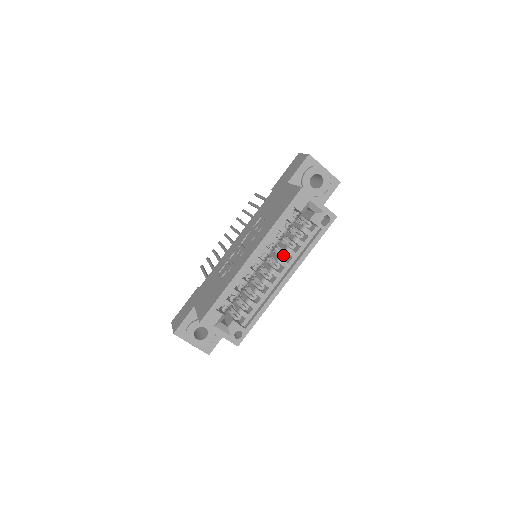
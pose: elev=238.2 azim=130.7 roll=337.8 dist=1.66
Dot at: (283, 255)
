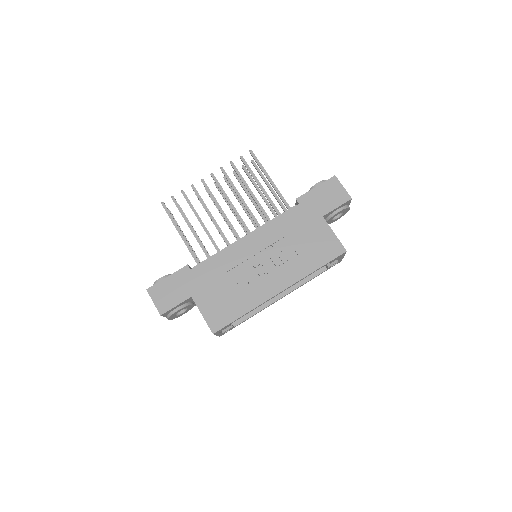
Dot at: occluded
